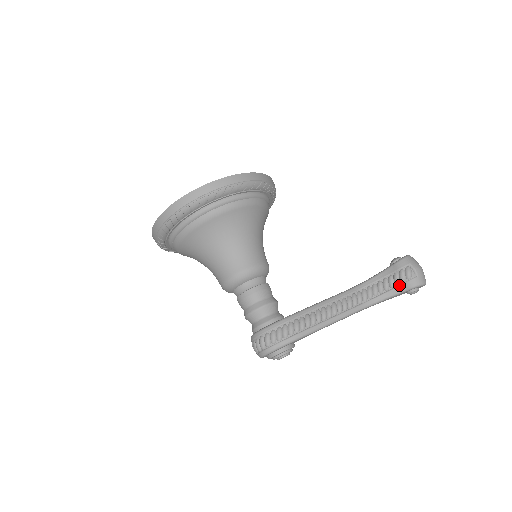
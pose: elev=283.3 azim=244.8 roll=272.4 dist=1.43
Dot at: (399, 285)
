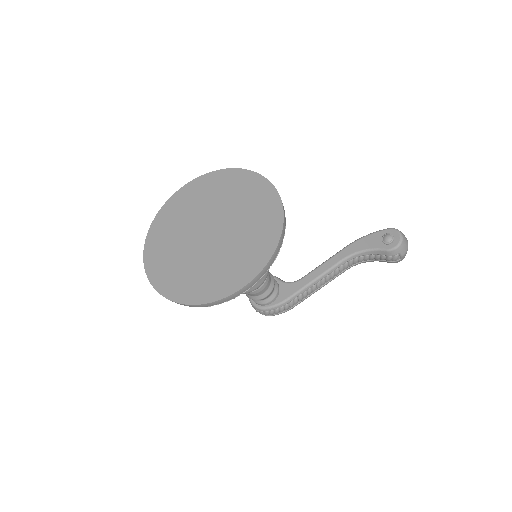
Dot at: (383, 261)
